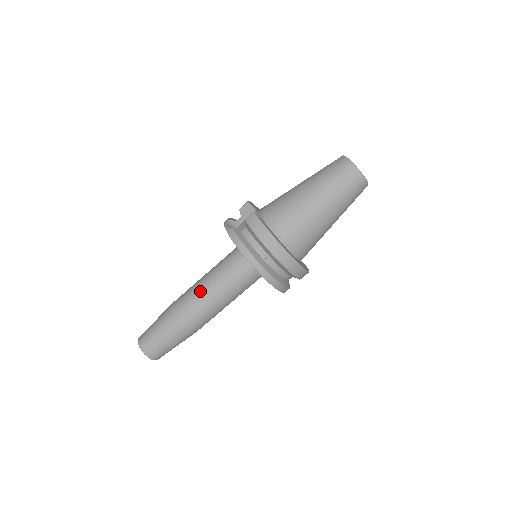
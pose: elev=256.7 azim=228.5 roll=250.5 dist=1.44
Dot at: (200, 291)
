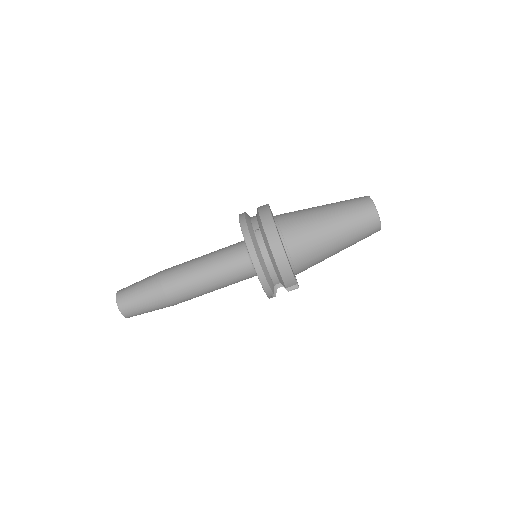
Dot at: (193, 259)
